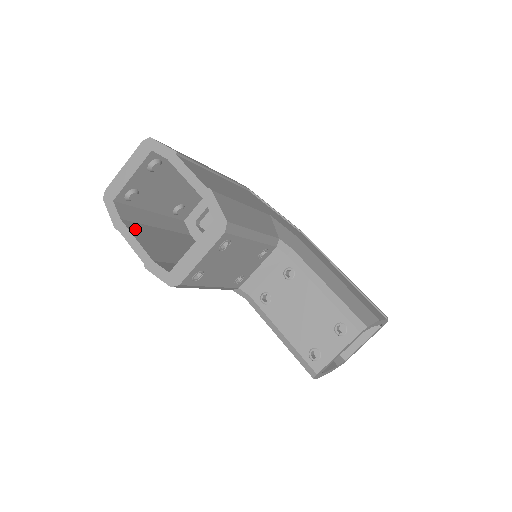
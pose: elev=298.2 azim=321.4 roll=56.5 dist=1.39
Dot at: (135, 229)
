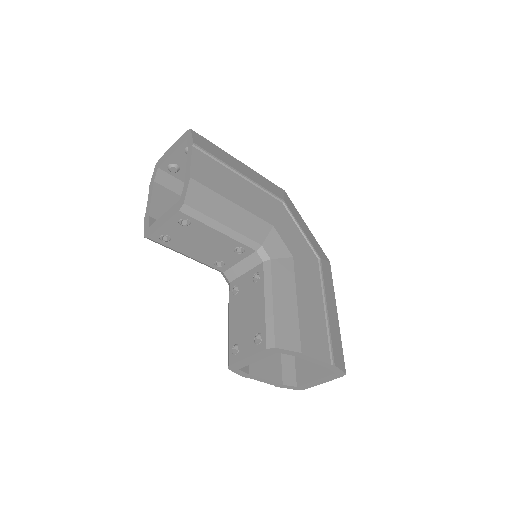
Dot at: (160, 192)
